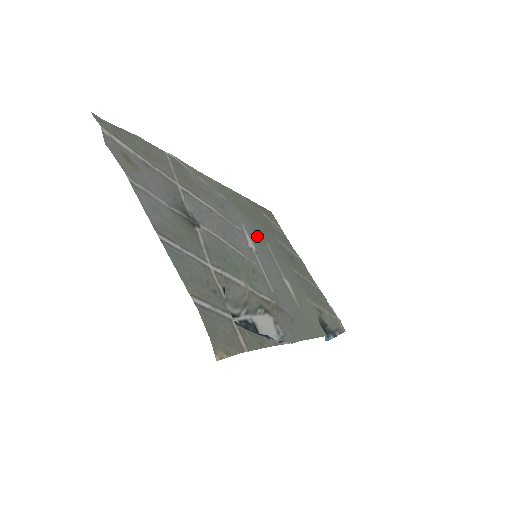
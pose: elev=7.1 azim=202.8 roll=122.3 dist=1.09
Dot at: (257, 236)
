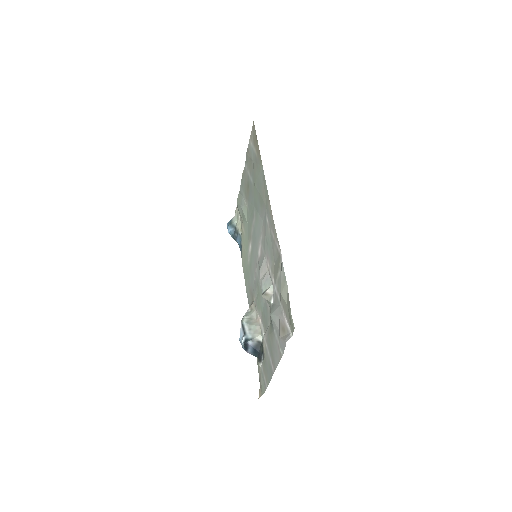
Dot at: (258, 222)
